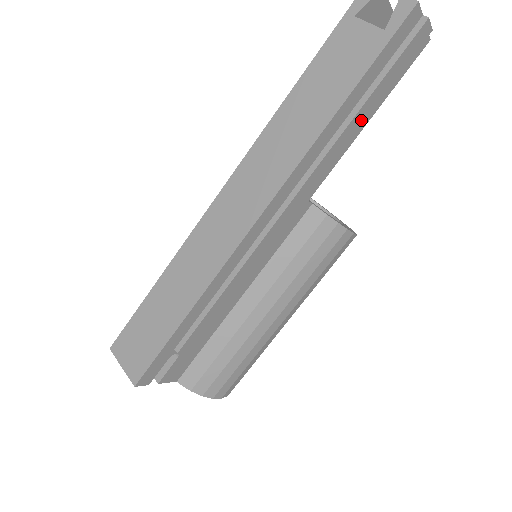
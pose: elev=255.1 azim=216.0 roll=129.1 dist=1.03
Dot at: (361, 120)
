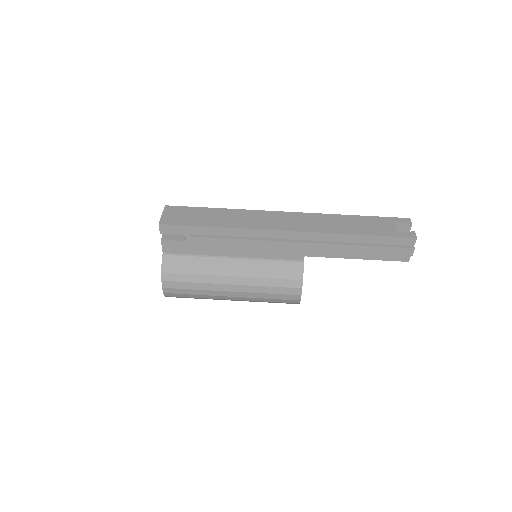
Dot at: (357, 251)
